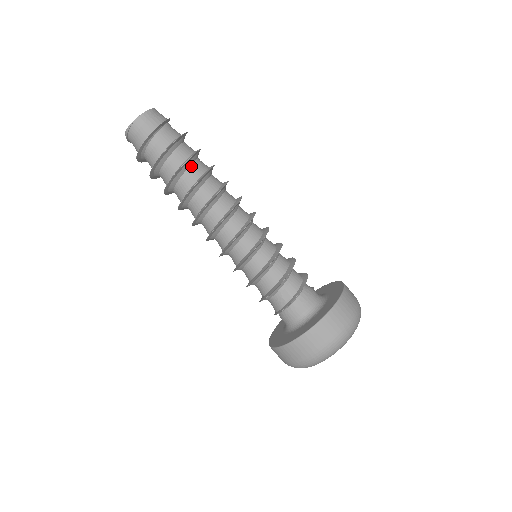
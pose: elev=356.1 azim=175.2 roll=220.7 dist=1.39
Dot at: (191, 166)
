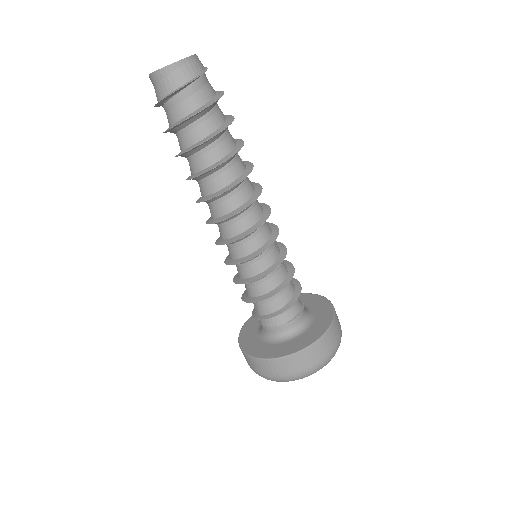
Dot at: (195, 154)
